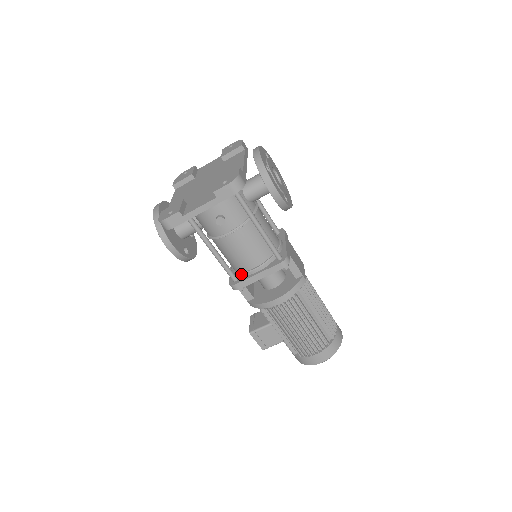
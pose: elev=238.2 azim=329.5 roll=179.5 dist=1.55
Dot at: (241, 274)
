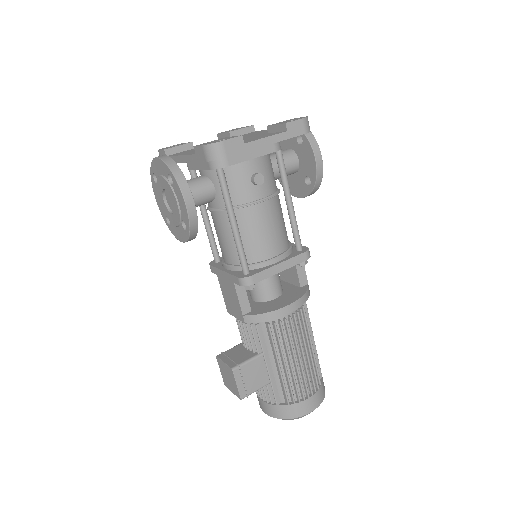
Dot at: (254, 266)
